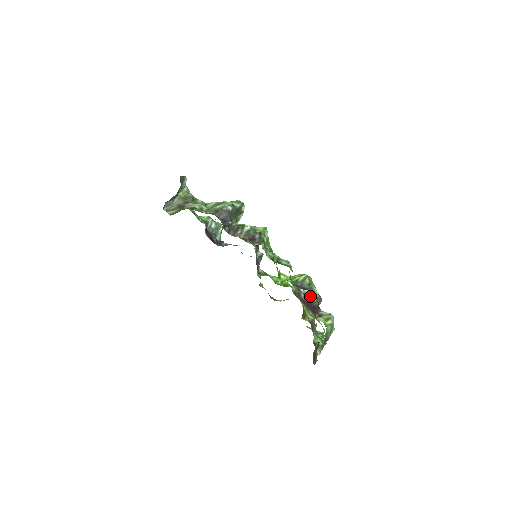
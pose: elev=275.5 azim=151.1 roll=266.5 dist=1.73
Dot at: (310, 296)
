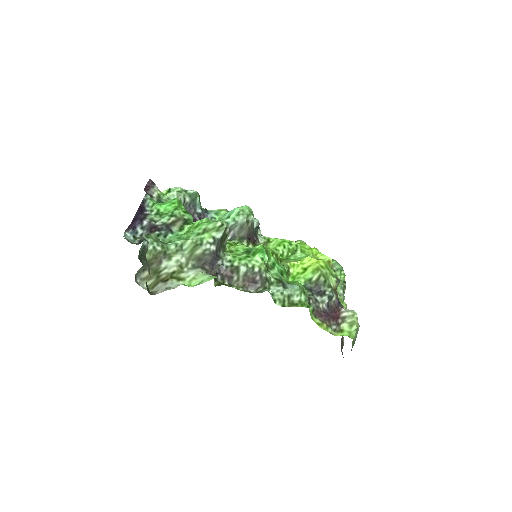
Dot at: (329, 301)
